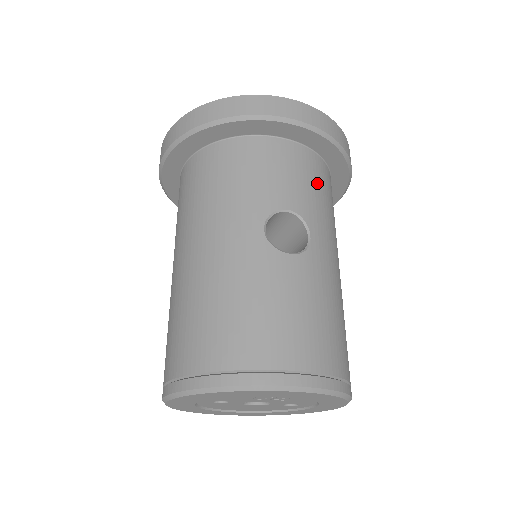
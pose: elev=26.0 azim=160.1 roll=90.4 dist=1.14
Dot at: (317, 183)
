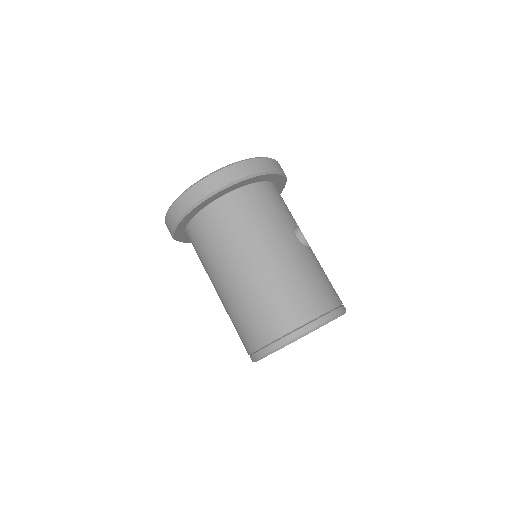
Dot at: occluded
